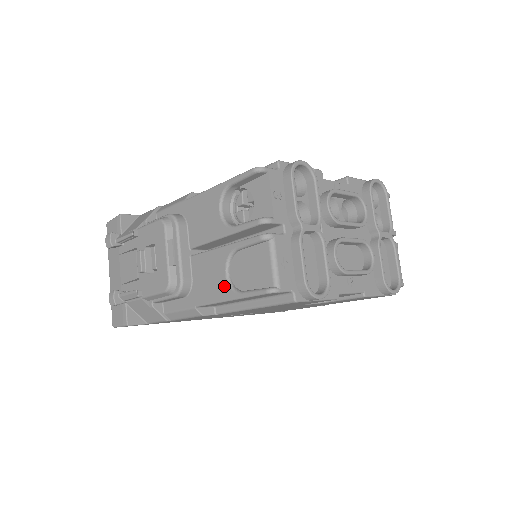
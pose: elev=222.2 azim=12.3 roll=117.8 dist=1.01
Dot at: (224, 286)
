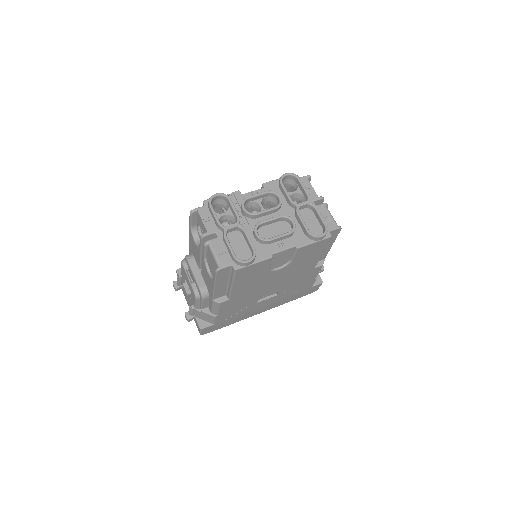
Dot at: (210, 280)
